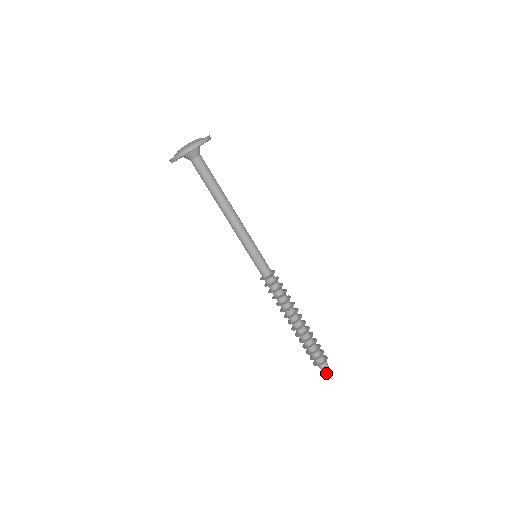
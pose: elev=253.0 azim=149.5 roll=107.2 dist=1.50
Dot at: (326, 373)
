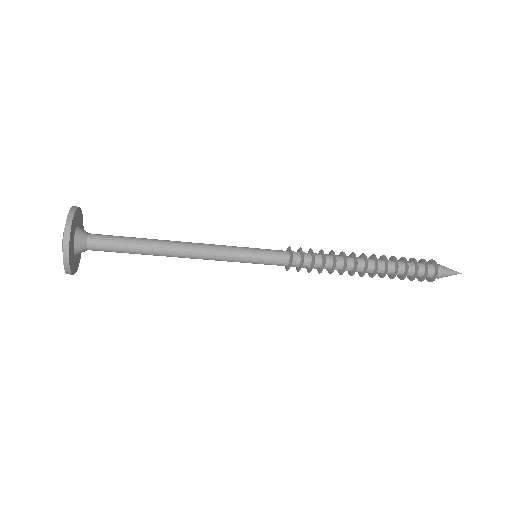
Dot at: occluded
